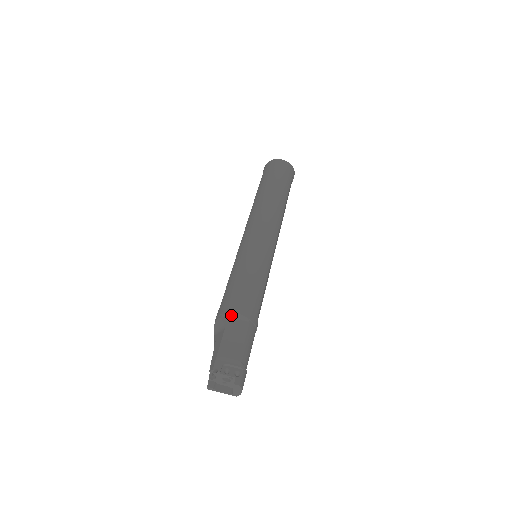
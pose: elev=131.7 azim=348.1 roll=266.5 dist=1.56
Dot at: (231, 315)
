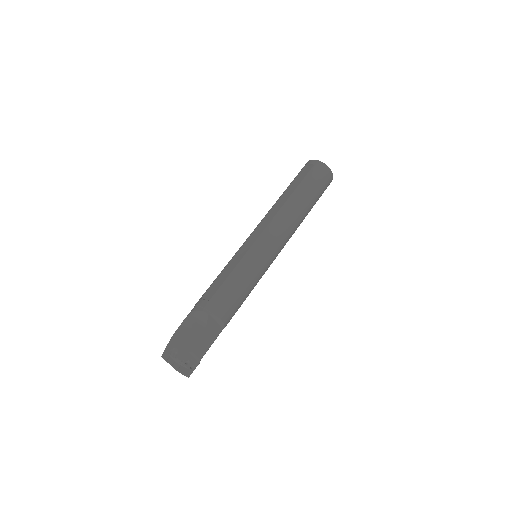
Dot at: (216, 318)
